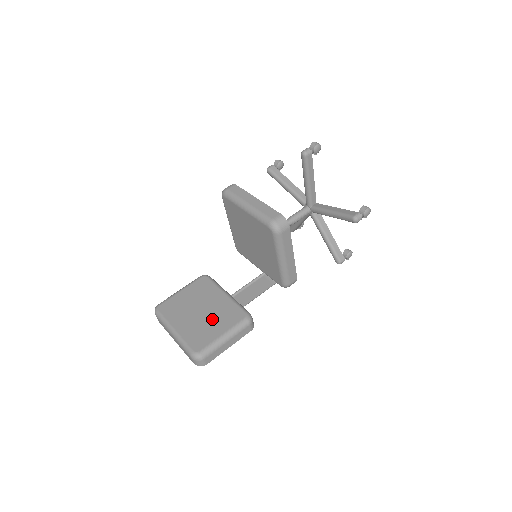
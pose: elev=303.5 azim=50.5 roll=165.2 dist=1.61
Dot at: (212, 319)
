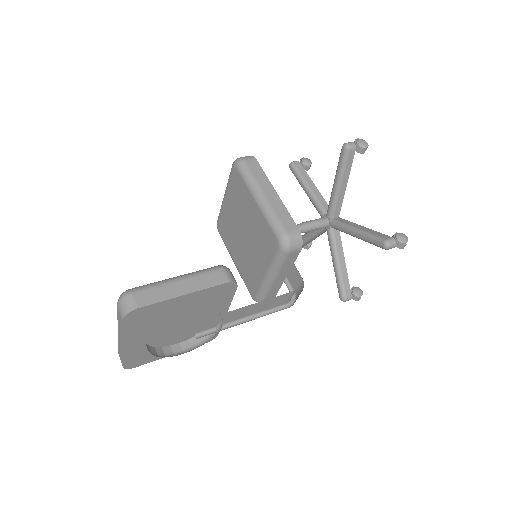
Dot at: occluded
